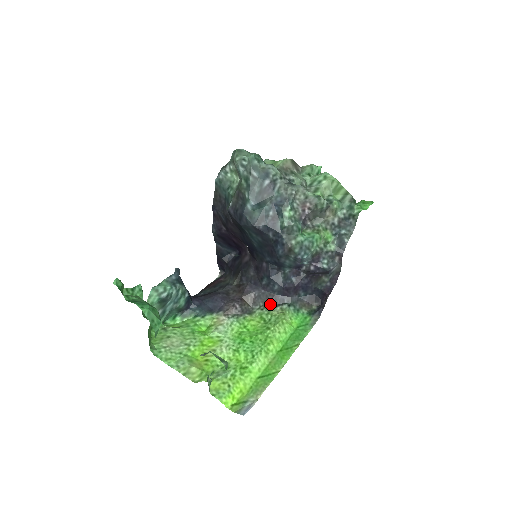
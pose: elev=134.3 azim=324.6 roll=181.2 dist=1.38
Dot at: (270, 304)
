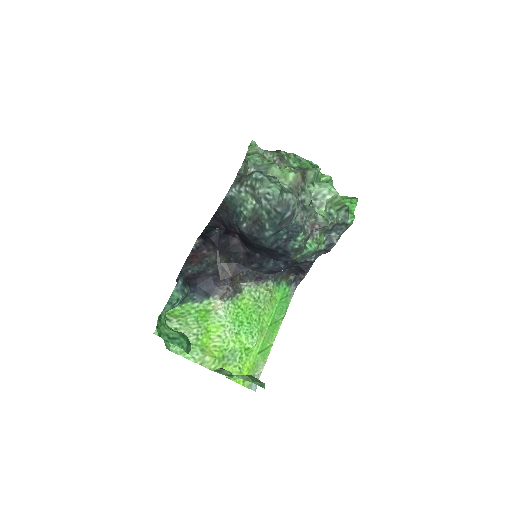
Dot at: (256, 281)
